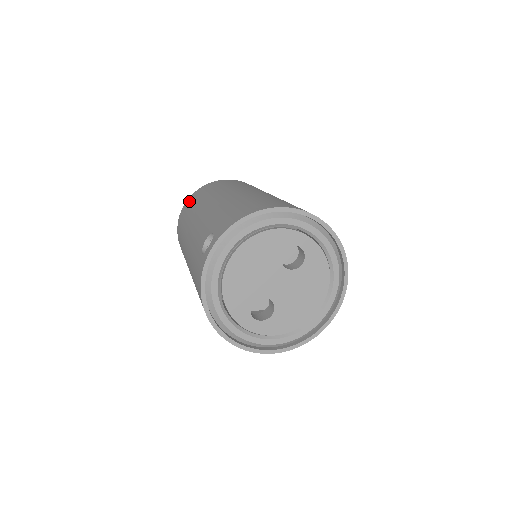
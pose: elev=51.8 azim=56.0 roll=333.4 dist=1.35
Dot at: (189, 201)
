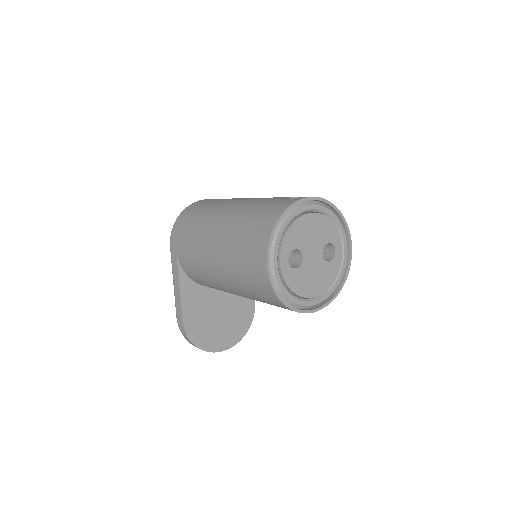
Dot at: occluded
